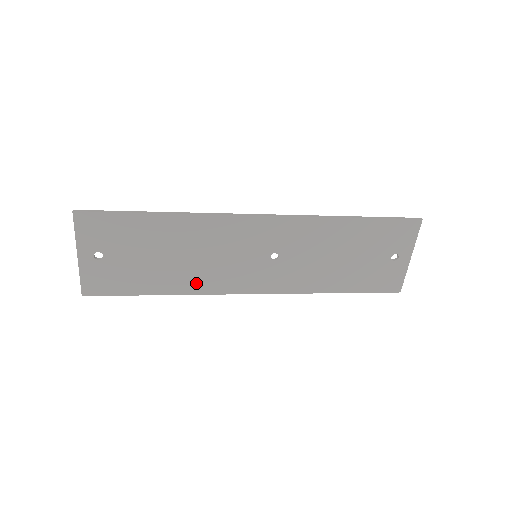
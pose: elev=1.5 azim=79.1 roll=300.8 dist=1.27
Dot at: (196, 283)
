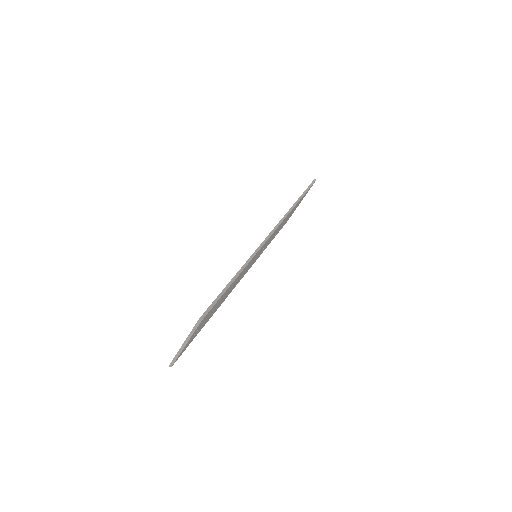
Dot at: occluded
